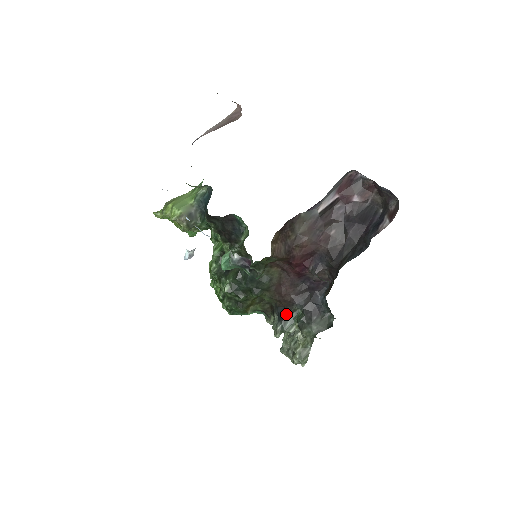
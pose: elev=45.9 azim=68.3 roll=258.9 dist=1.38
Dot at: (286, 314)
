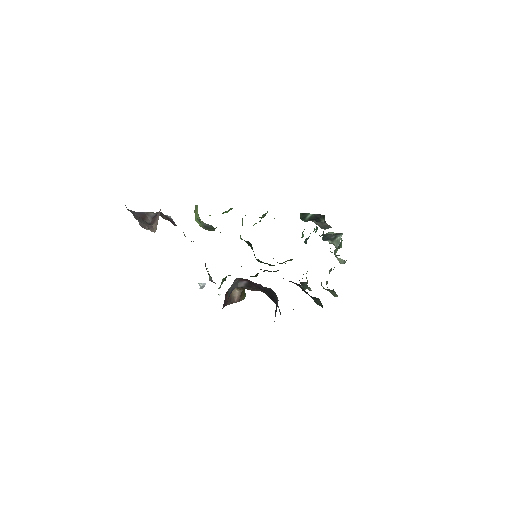
Dot at: (300, 283)
